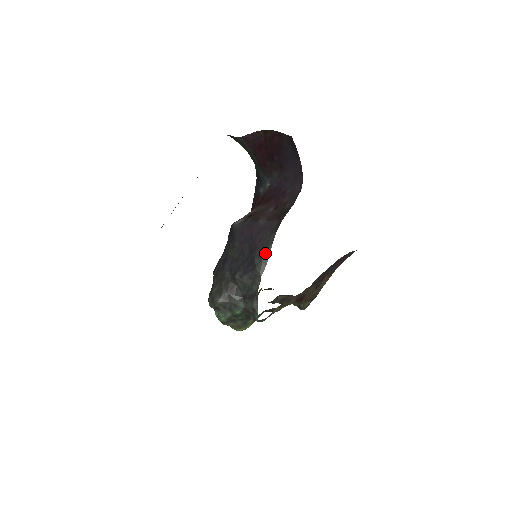
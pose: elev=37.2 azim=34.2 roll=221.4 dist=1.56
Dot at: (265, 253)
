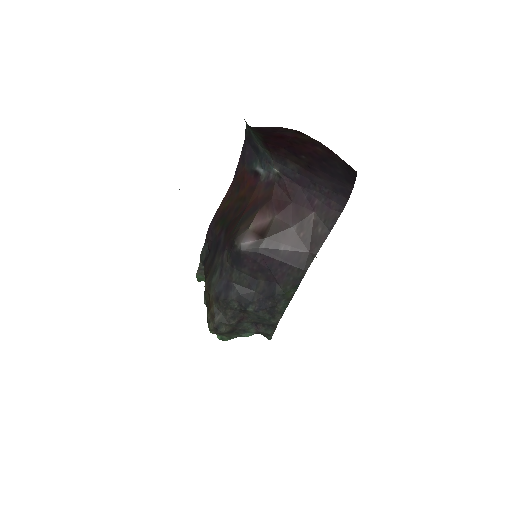
Dot at: (290, 290)
